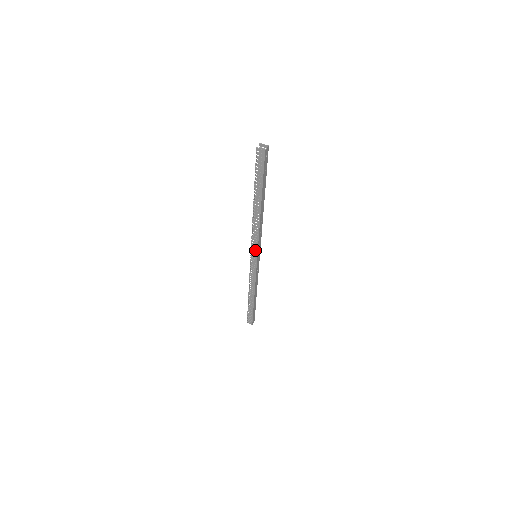
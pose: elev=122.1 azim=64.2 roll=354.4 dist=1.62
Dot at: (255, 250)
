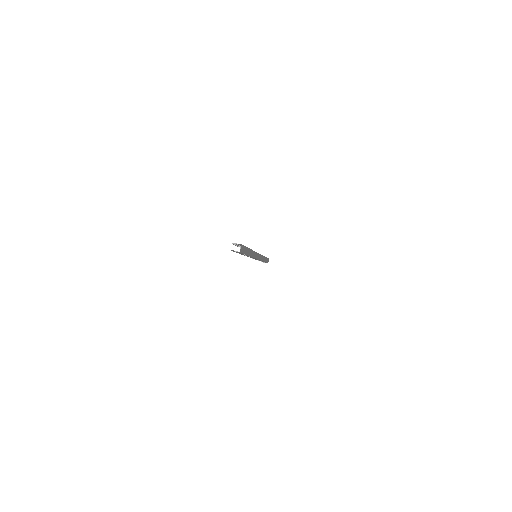
Dot at: (254, 258)
